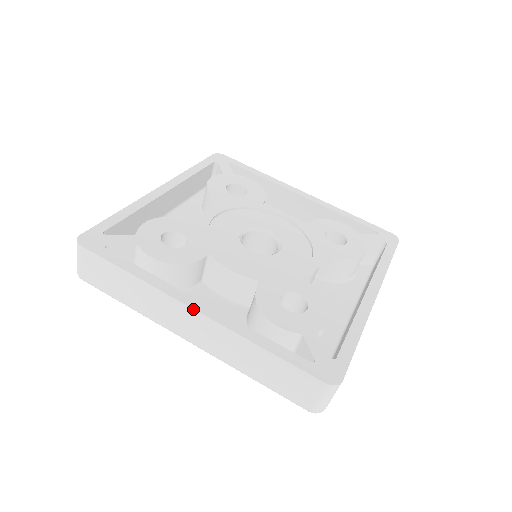
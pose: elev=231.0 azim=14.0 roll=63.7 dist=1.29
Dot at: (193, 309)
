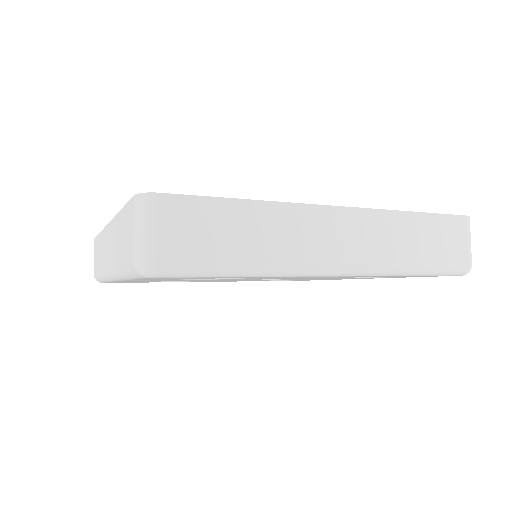
Dot at: (336, 206)
